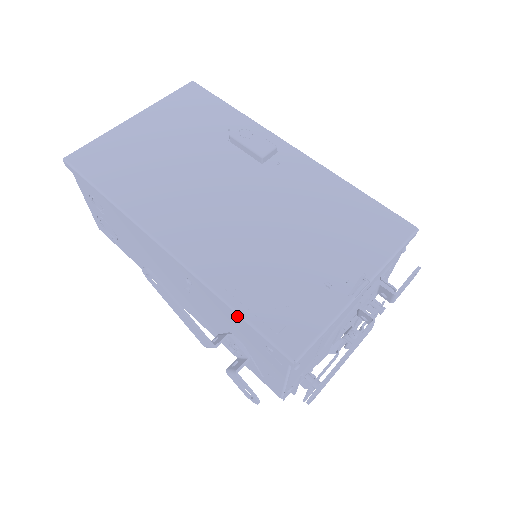
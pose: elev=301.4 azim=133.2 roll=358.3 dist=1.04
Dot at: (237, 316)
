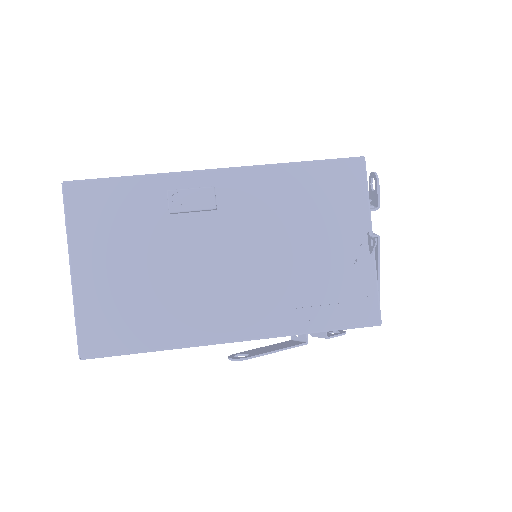
Dot at: occluded
